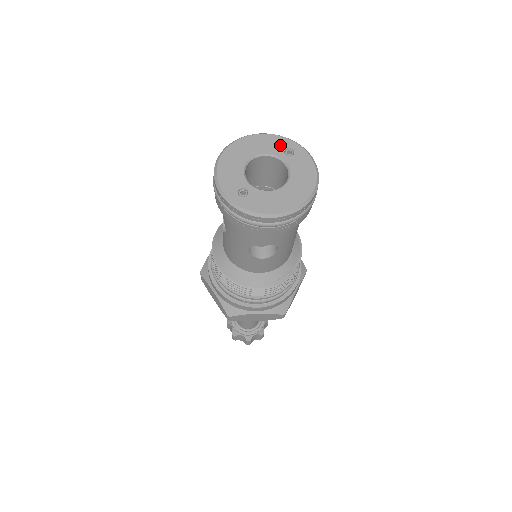
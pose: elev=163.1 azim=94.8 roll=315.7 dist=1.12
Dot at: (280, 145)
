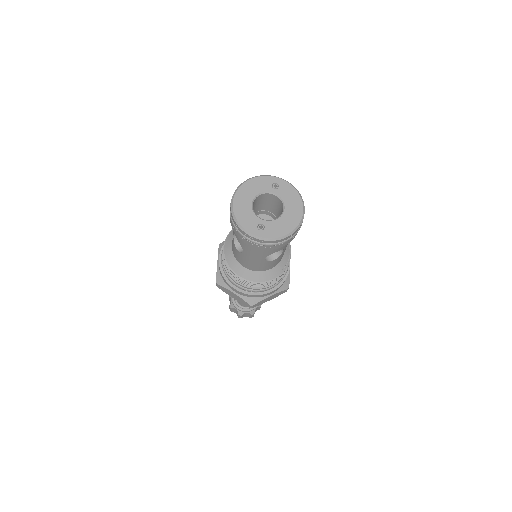
Dot at: (267, 183)
